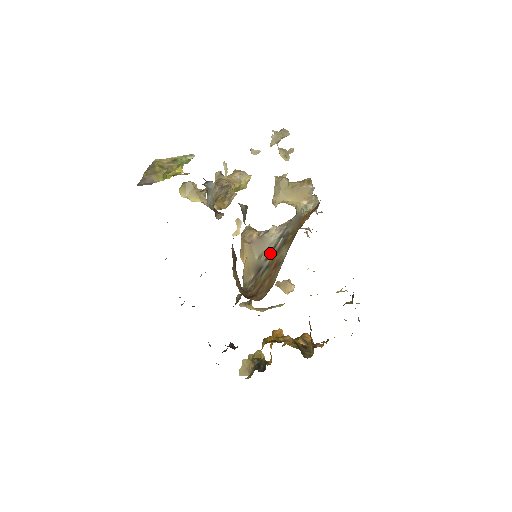
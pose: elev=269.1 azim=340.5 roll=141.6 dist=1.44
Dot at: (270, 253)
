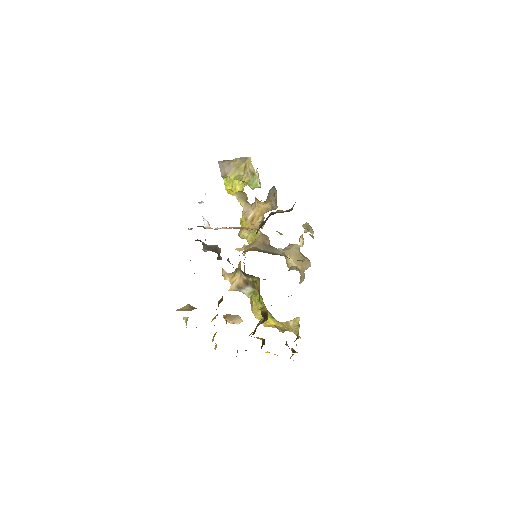
Dot at: (274, 254)
